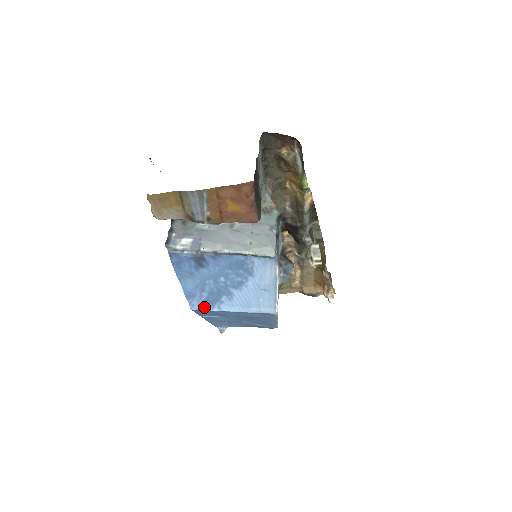
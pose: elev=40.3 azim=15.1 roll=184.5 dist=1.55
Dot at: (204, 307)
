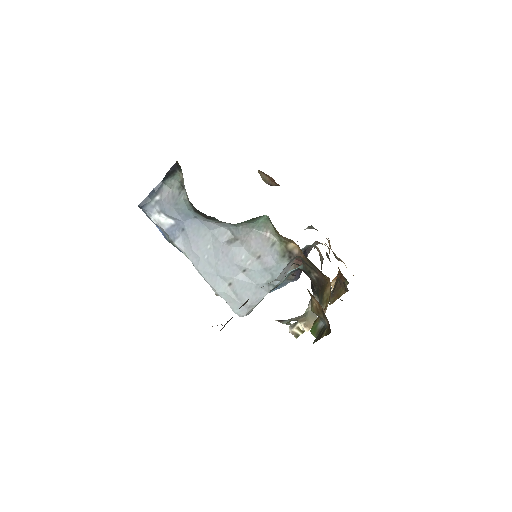
Dot at: occluded
